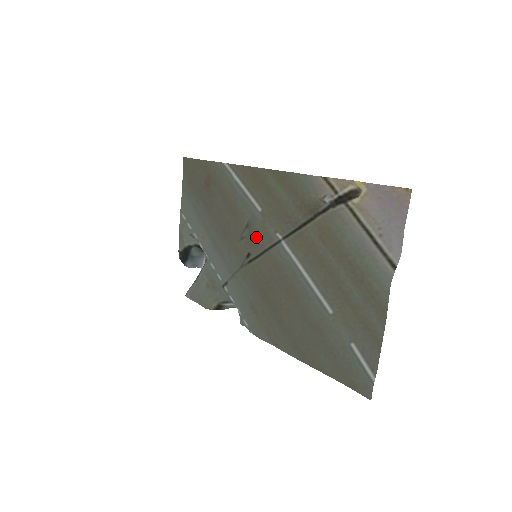
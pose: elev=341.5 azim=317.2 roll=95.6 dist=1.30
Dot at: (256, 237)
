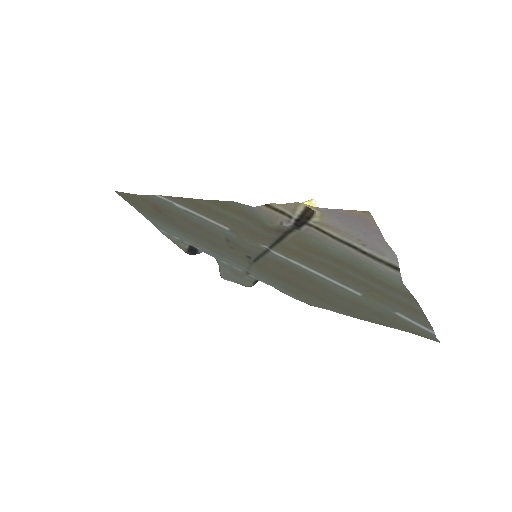
Dot at: (244, 248)
